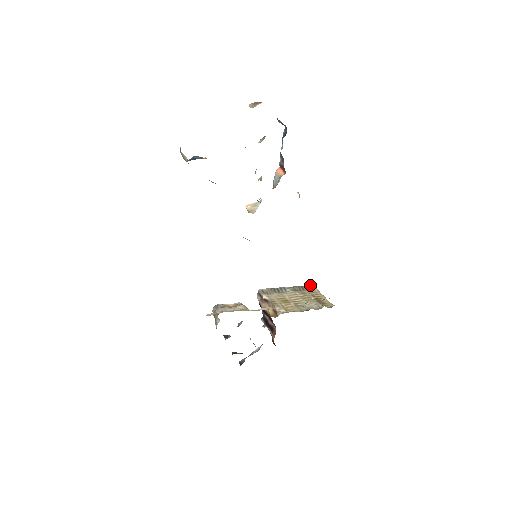
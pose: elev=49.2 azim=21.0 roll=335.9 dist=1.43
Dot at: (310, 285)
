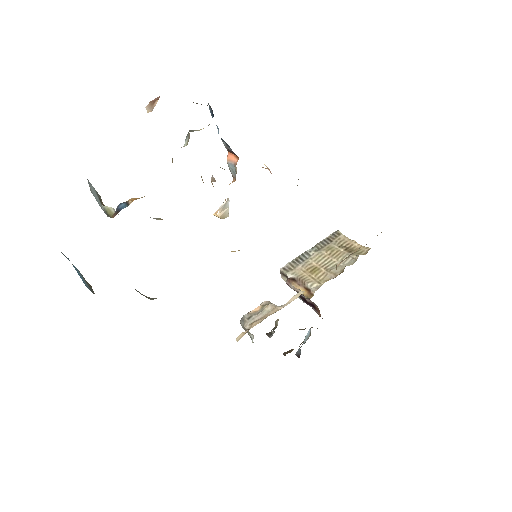
Dot at: (333, 233)
